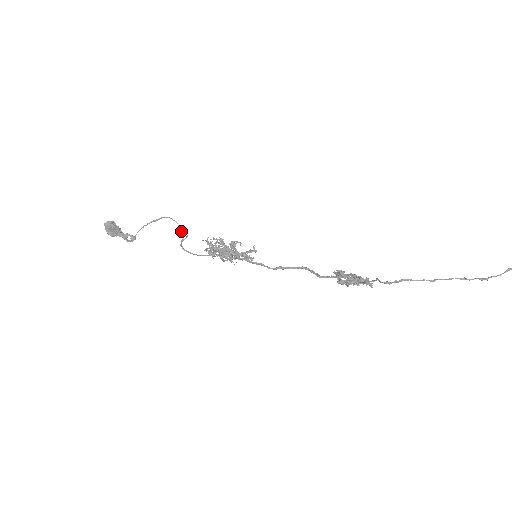
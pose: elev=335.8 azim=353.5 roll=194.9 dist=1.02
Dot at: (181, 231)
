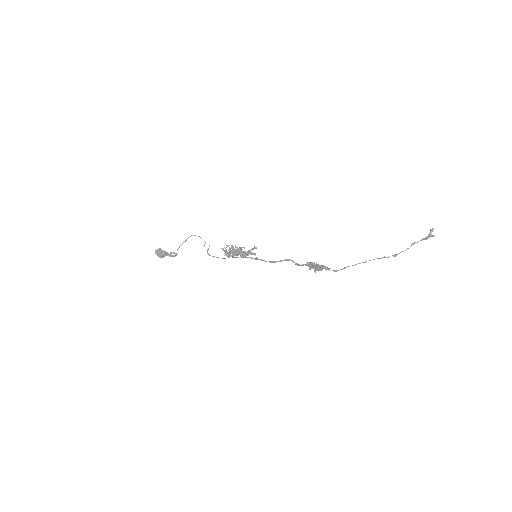
Dot at: occluded
